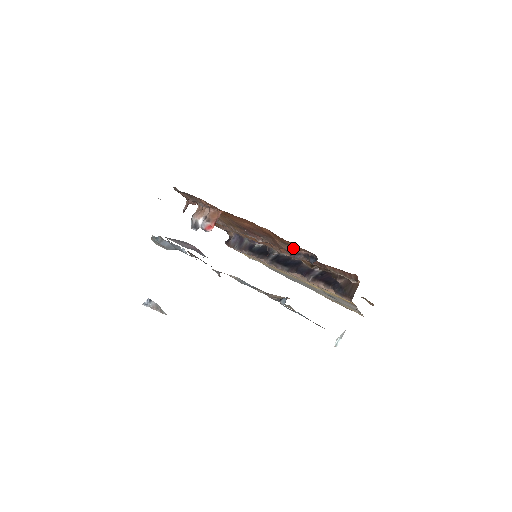
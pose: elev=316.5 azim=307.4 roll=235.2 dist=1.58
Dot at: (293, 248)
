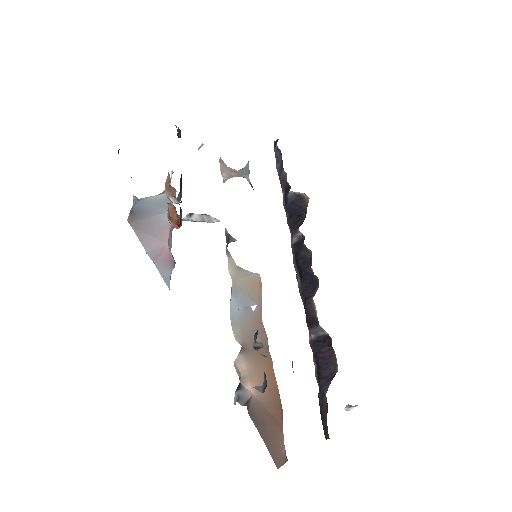
Dot at: occluded
